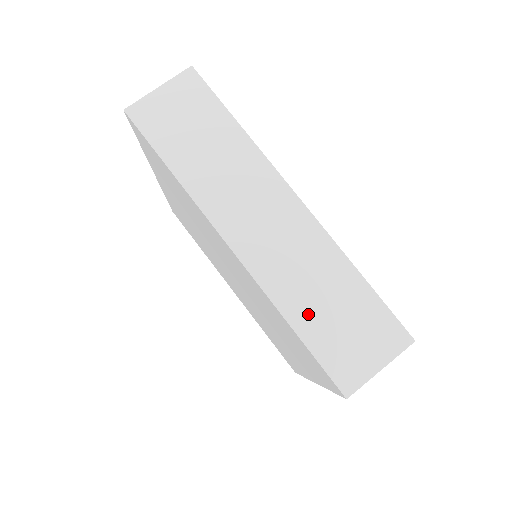
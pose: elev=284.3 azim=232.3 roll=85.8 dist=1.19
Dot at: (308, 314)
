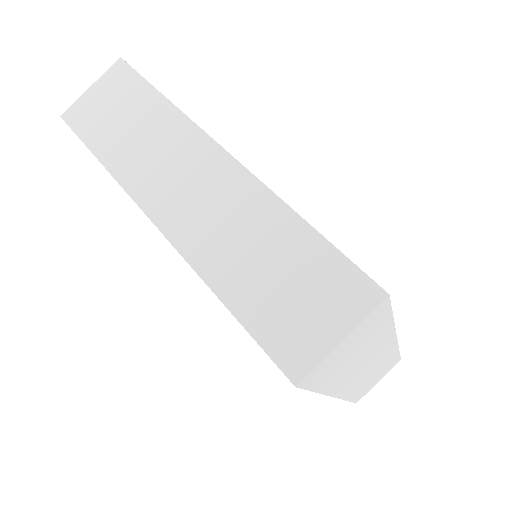
Dot at: (241, 281)
